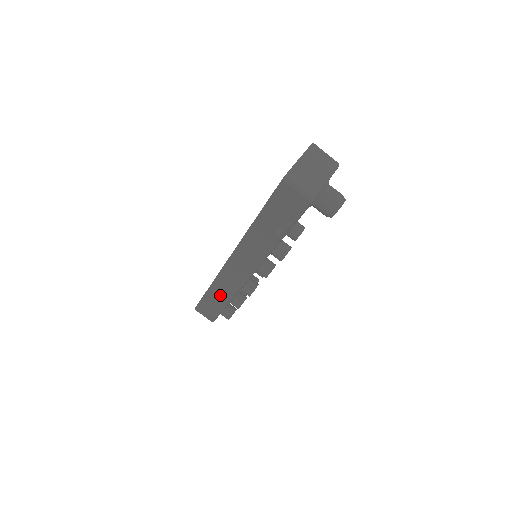
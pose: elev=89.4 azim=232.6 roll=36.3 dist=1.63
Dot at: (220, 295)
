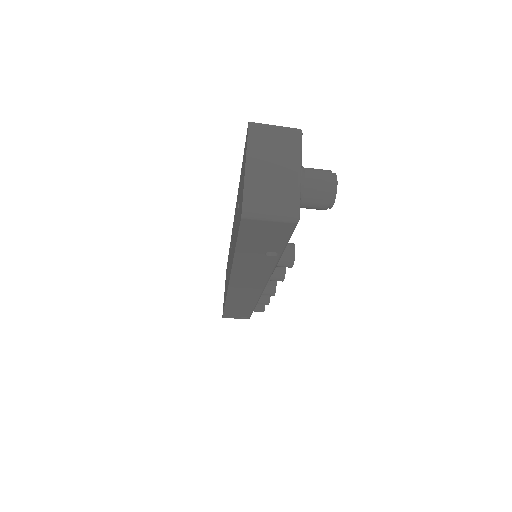
Dot at: (241, 305)
